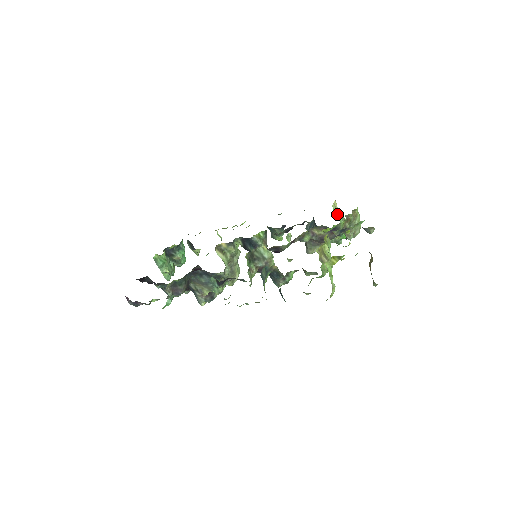
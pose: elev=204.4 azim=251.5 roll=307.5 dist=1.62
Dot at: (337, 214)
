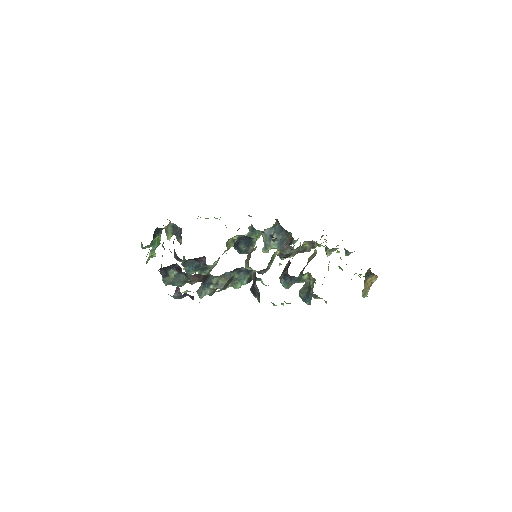
Dot at: occluded
